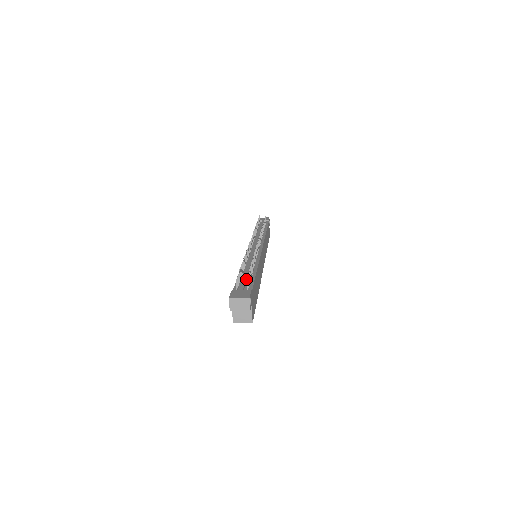
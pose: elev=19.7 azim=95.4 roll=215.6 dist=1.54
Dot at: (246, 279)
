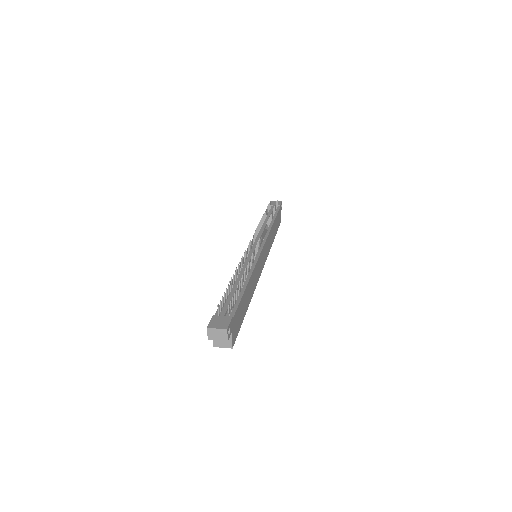
Dot at: (228, 306)
